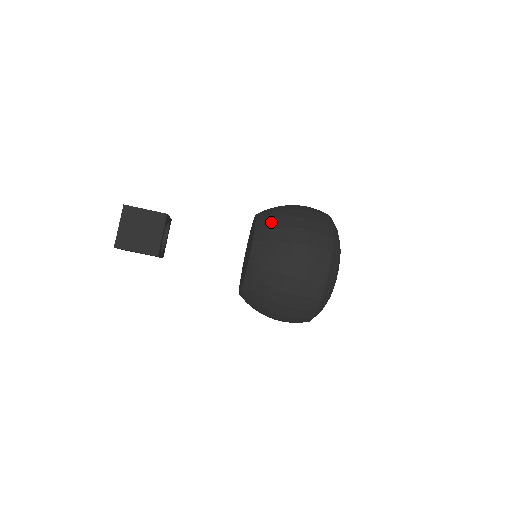
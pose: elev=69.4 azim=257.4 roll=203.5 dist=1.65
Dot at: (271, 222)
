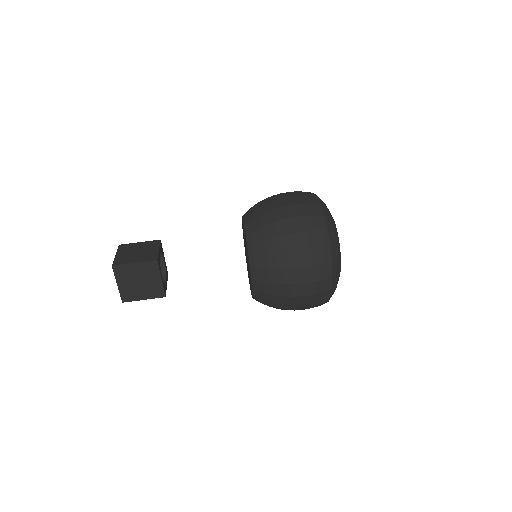
Dot at: occluded
